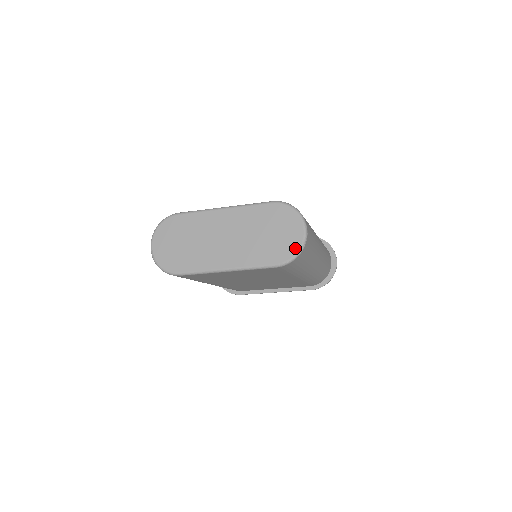
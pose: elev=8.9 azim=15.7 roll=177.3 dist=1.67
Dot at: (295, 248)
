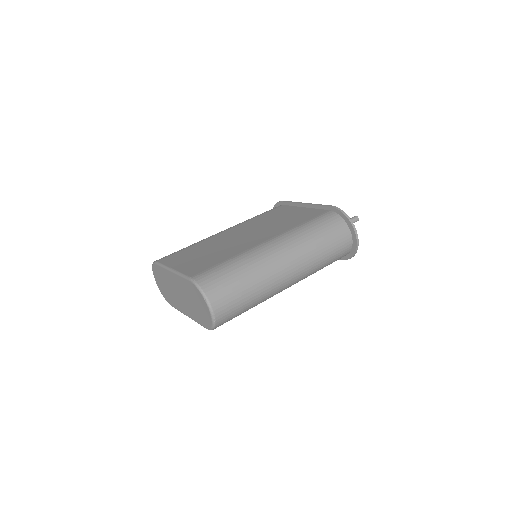
Dot at: (210, 322)
